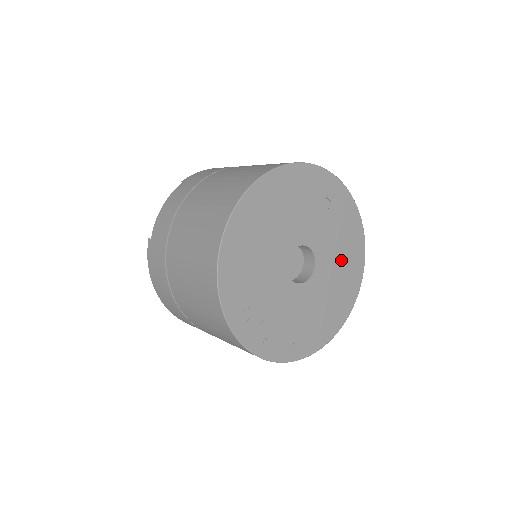
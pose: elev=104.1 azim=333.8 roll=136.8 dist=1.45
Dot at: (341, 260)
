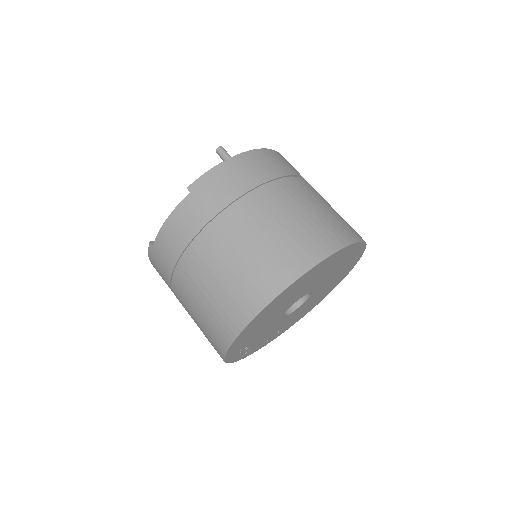
Dot at: (334, 279)
